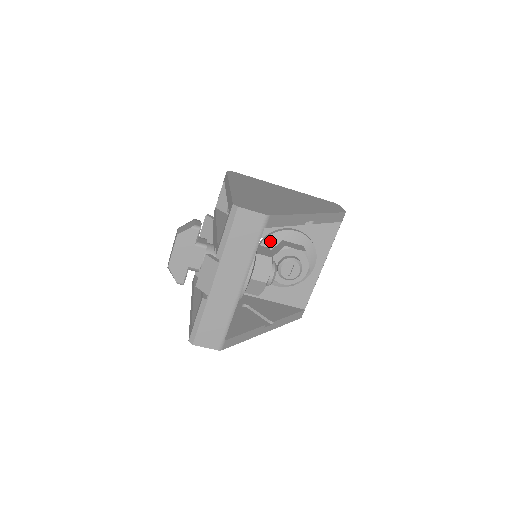
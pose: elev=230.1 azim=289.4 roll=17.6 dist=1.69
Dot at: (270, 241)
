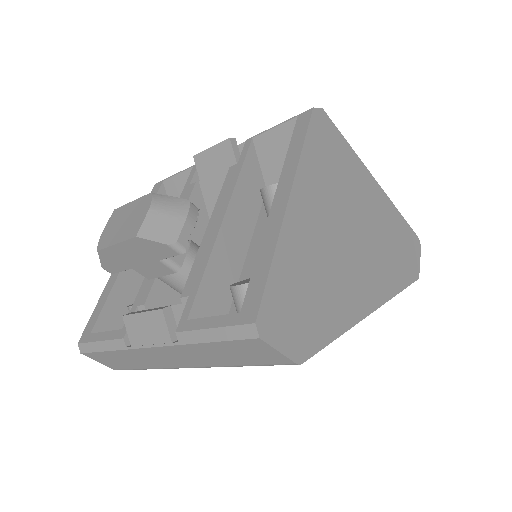
Dot at: occluded
